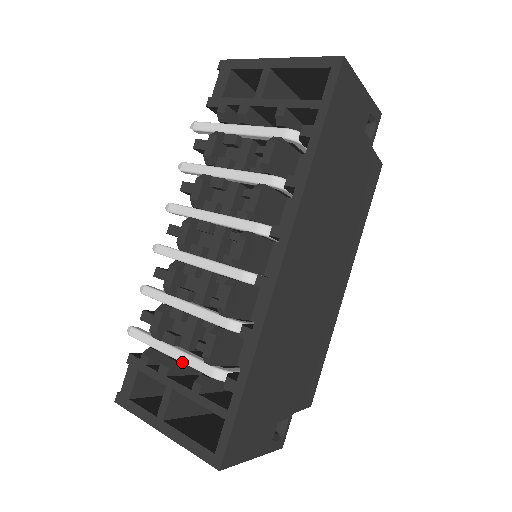
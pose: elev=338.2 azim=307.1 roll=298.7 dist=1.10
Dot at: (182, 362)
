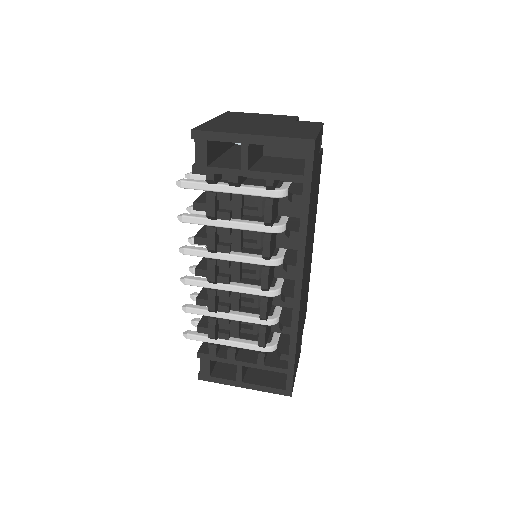
Dot at: occluded
